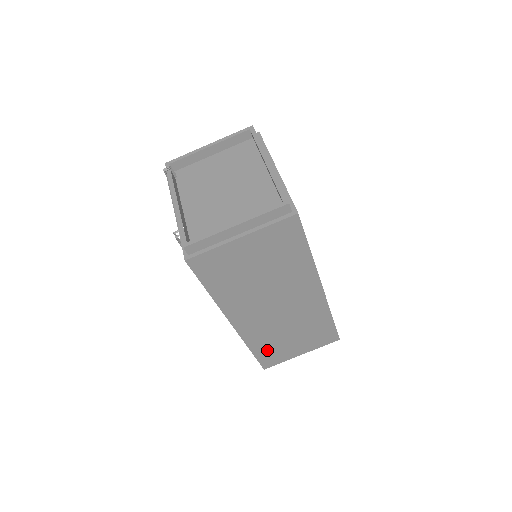
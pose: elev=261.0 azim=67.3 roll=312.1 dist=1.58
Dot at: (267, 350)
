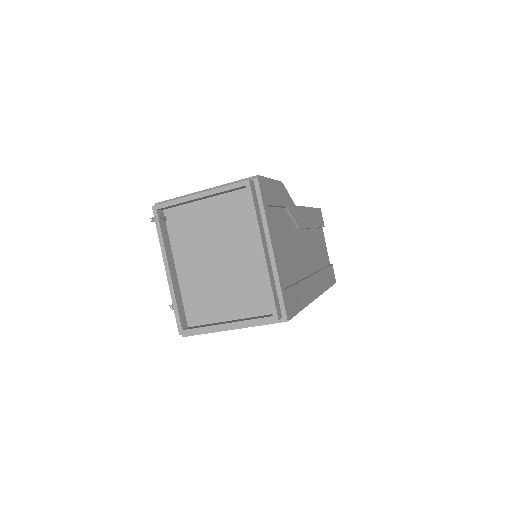
Dot at: occluded
